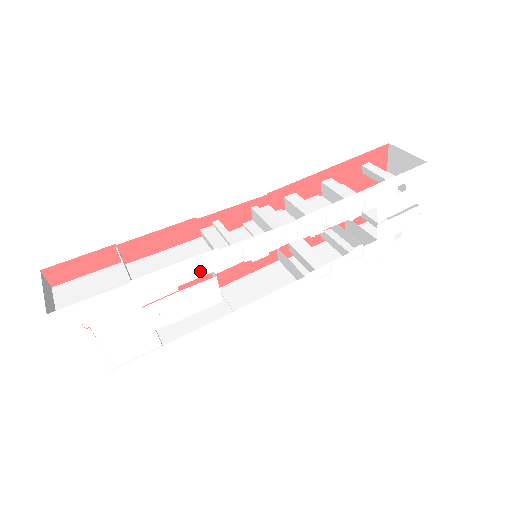
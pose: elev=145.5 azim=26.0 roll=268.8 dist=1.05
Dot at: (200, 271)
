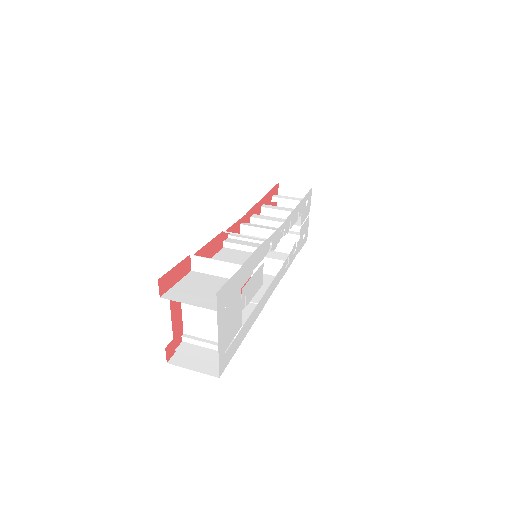
Dot at: (260, 257)
